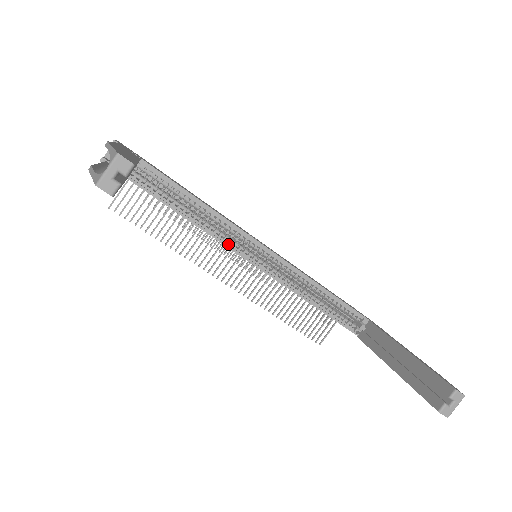
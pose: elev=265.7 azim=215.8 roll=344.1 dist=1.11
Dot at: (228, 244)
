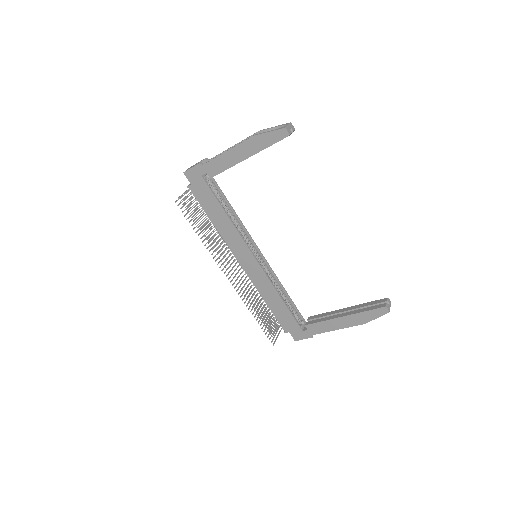
Dot at: (244, 242)
